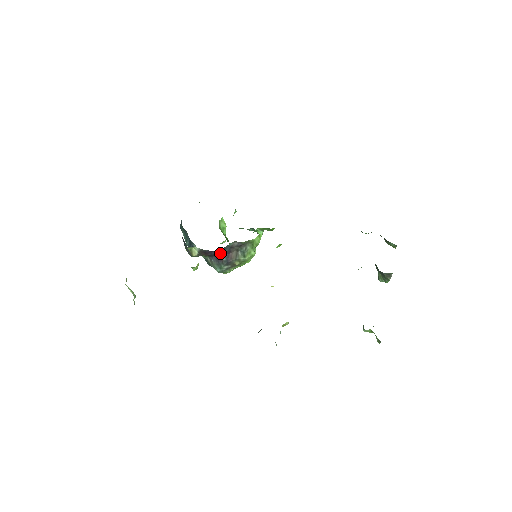
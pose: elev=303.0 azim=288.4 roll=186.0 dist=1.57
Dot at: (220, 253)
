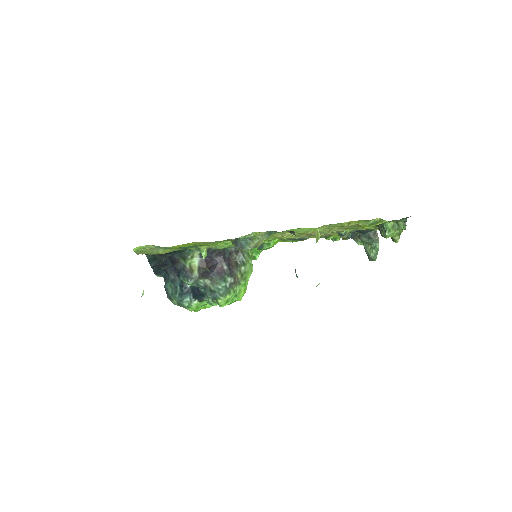
Dot at: (221, 260)
